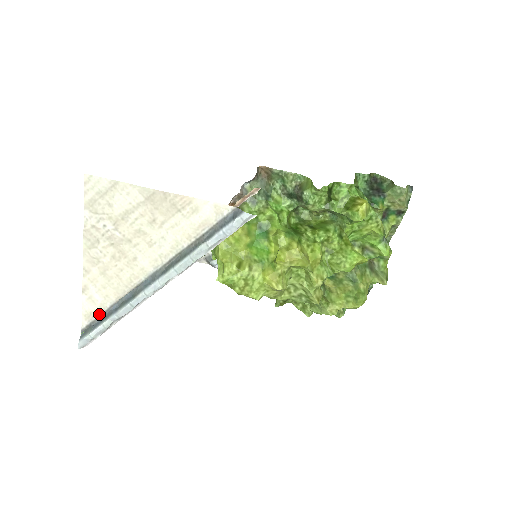
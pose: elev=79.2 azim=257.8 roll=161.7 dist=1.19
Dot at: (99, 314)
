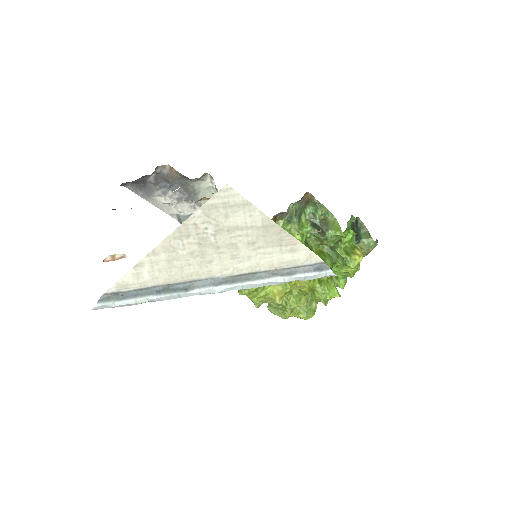
Dot at: (135, 288)
